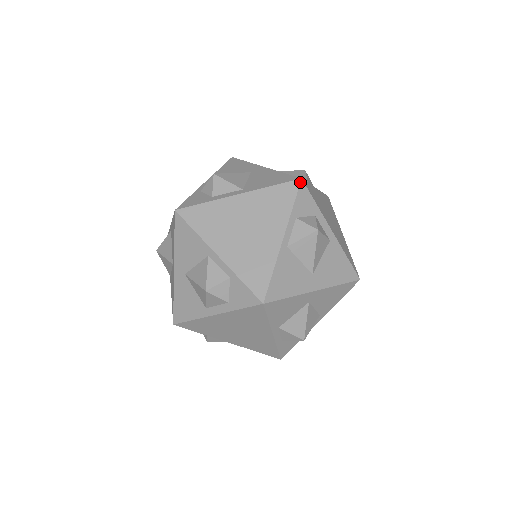
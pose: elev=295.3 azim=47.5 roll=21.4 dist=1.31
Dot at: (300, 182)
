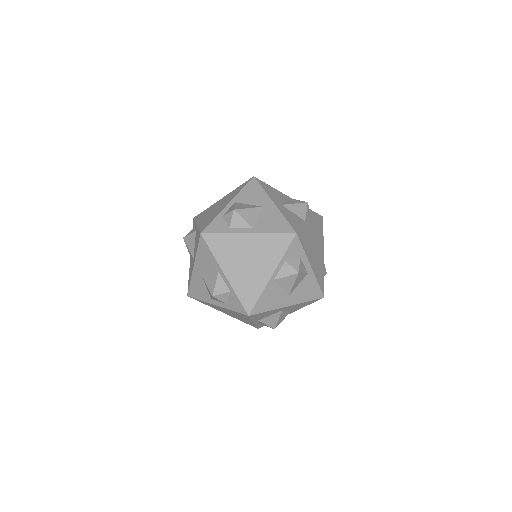
Dot at: (295, 235)
